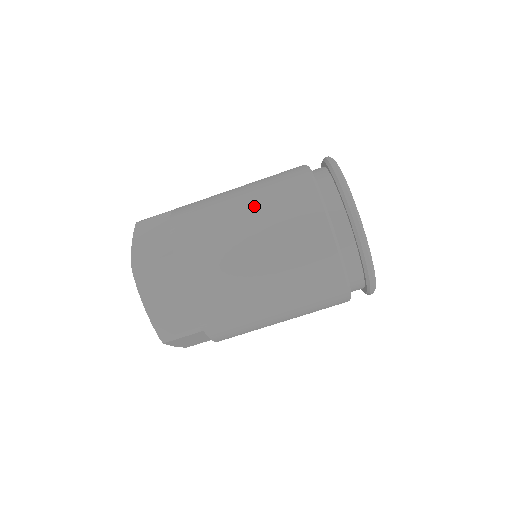
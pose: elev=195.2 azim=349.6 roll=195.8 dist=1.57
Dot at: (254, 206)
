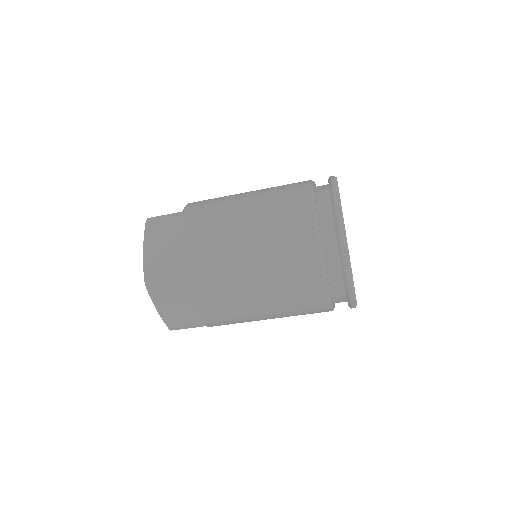
Dot at: (258, 191)
